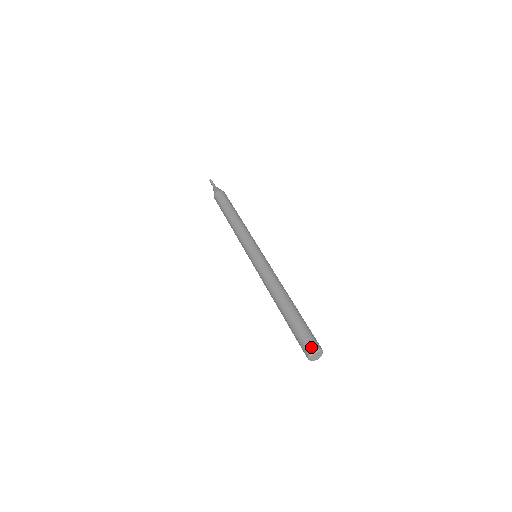
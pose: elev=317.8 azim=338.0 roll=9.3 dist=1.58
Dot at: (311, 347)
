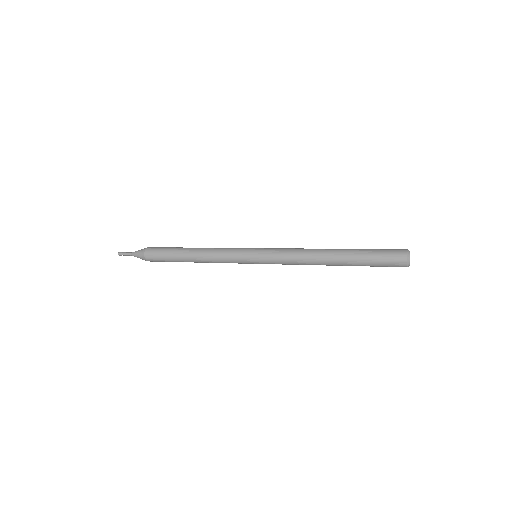
Dot at: (403, 249)
